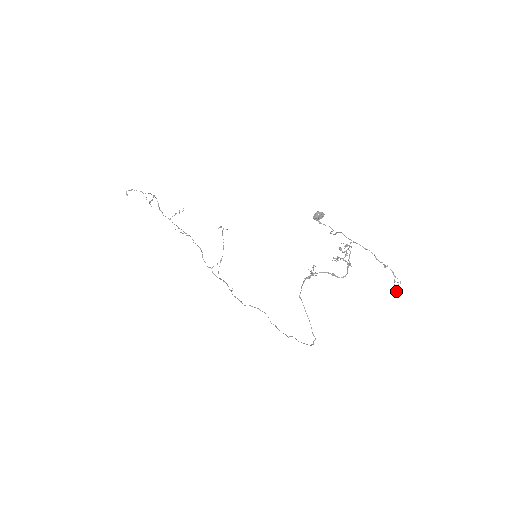
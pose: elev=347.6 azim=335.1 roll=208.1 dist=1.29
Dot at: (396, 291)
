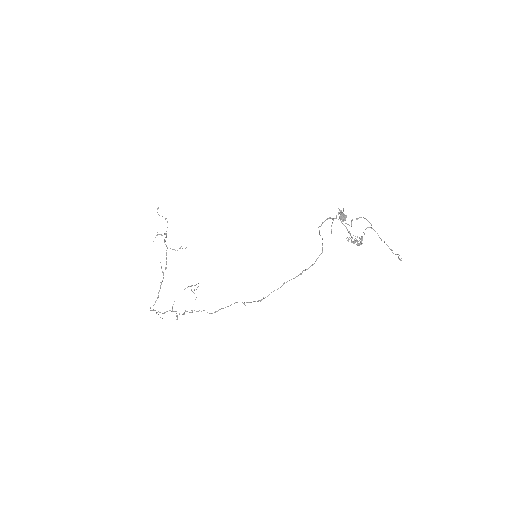
Dot at: (400, 260)
